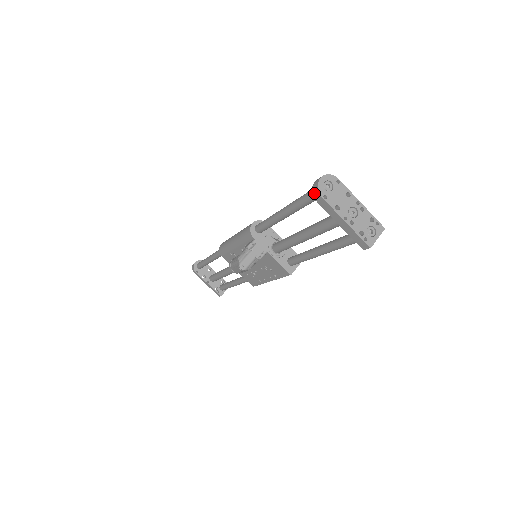
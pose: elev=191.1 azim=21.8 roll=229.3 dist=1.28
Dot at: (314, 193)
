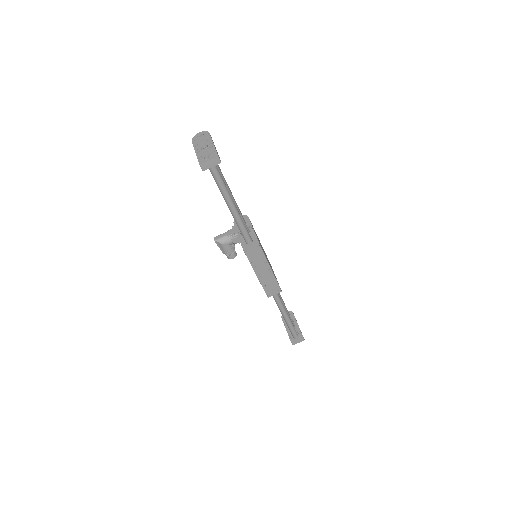
Dot at: occluded
